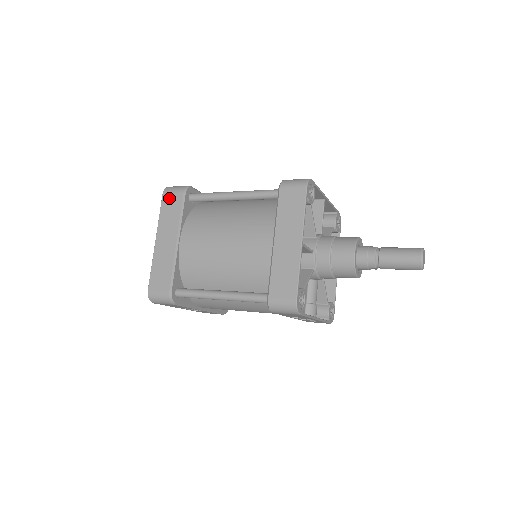
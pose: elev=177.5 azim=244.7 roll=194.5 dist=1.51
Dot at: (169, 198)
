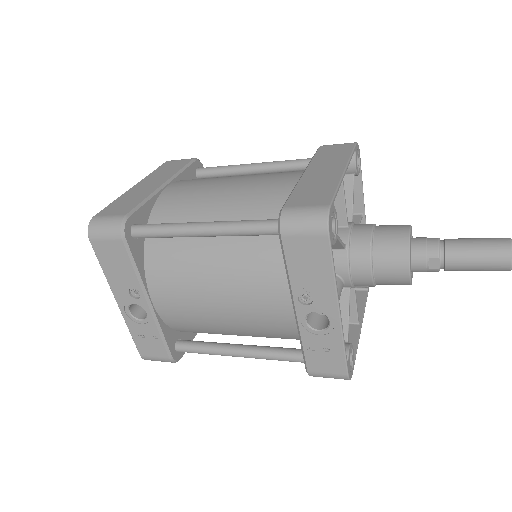
Dot at: (173, 162)
